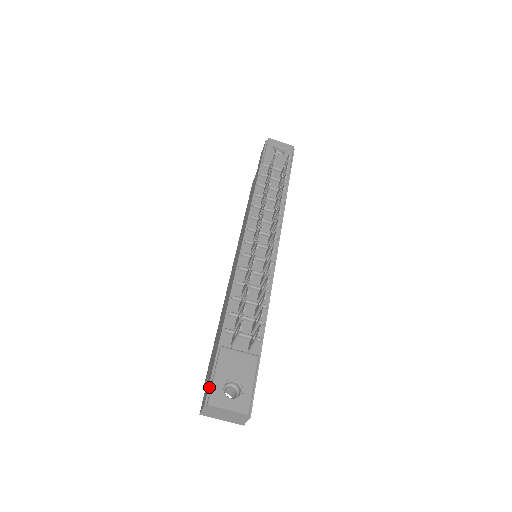
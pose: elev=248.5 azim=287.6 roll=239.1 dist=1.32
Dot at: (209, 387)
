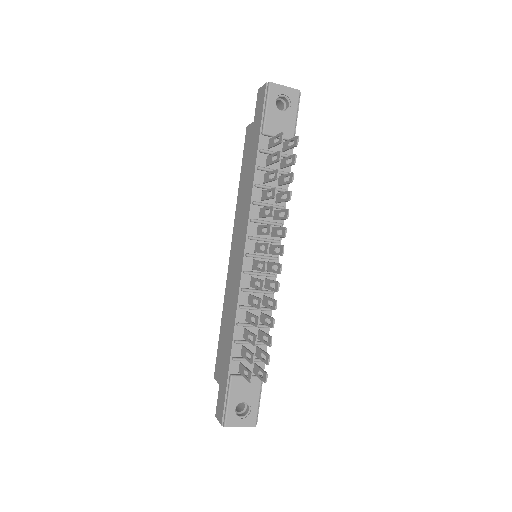
Dot at: (224, 411)
